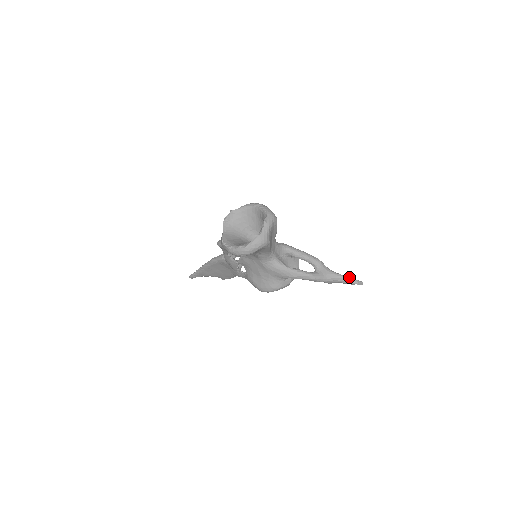
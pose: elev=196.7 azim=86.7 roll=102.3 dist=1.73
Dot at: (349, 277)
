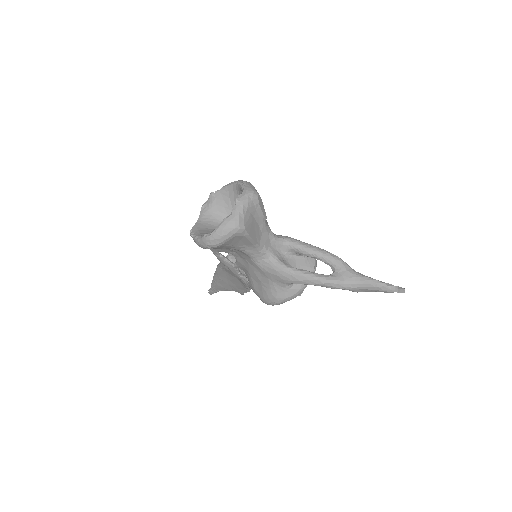
Dot at: (384, 282)
